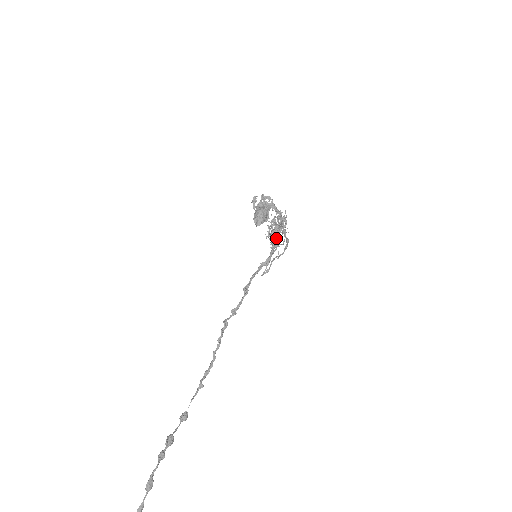
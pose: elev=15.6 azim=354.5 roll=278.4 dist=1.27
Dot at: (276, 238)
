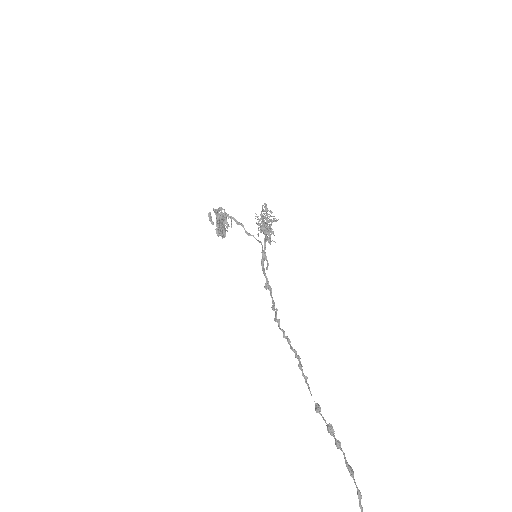
Dot at: (272, 229)
